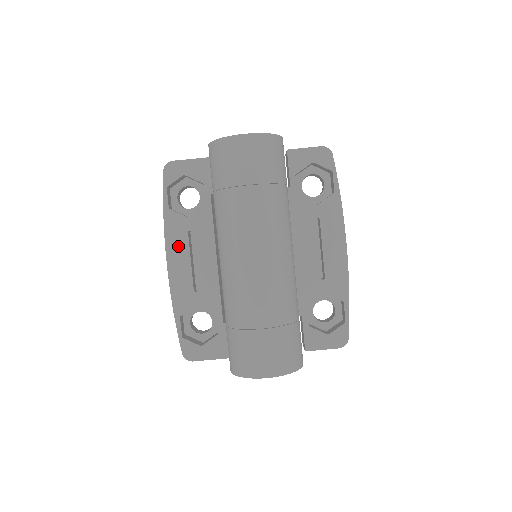
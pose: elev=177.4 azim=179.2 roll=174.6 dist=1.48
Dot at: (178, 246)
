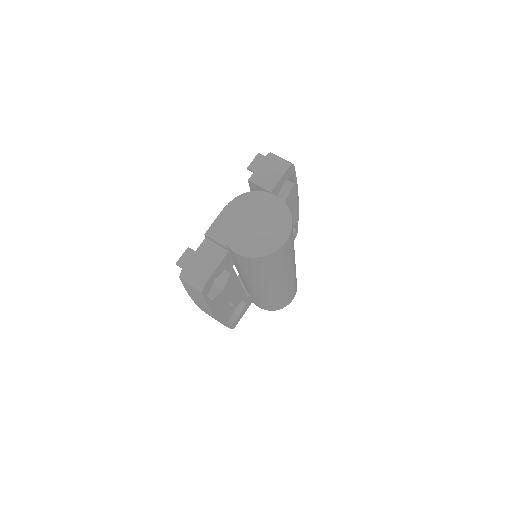
Dot at: (220, 306)
